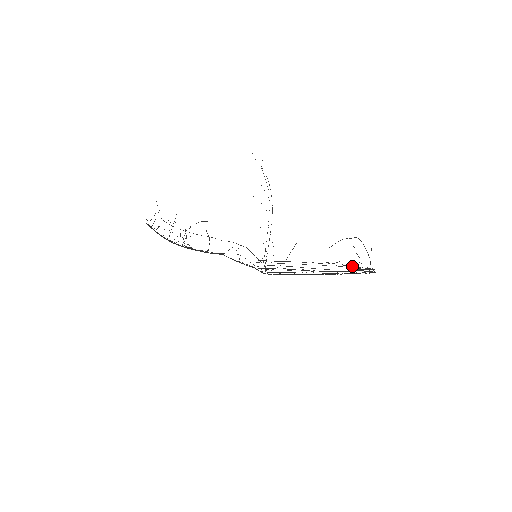
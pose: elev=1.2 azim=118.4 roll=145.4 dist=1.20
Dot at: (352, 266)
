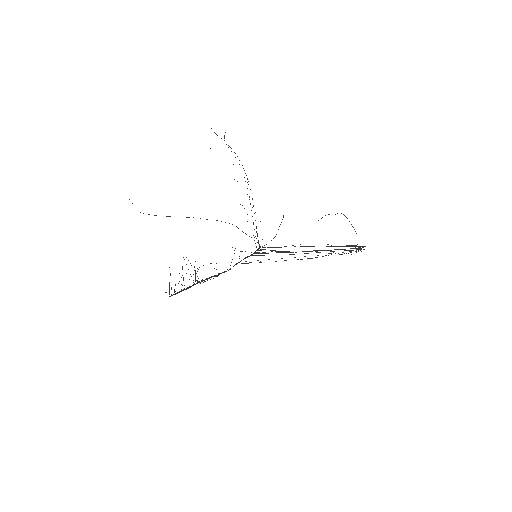
Dot at: occluded
